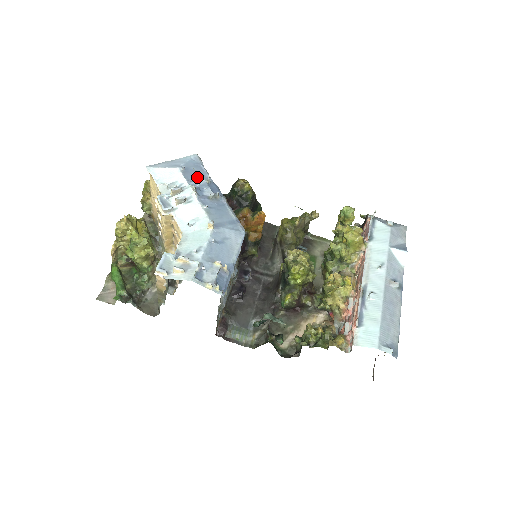
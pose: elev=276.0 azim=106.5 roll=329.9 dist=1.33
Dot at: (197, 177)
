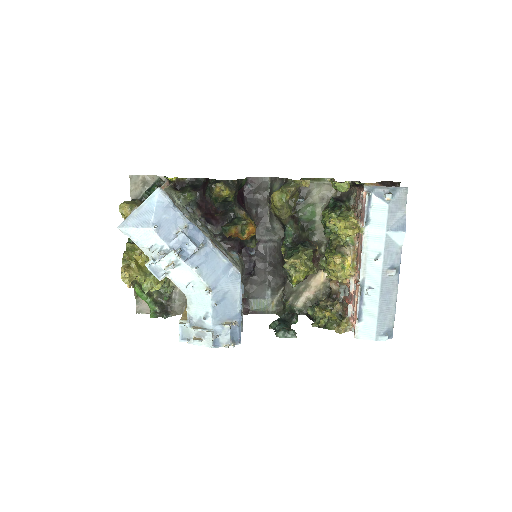
Dot at: (173, 228)
